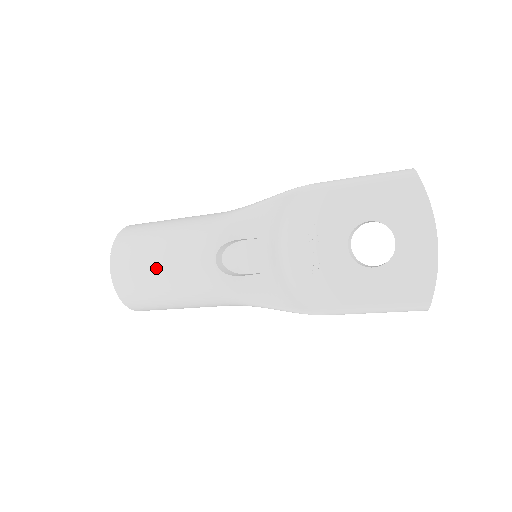
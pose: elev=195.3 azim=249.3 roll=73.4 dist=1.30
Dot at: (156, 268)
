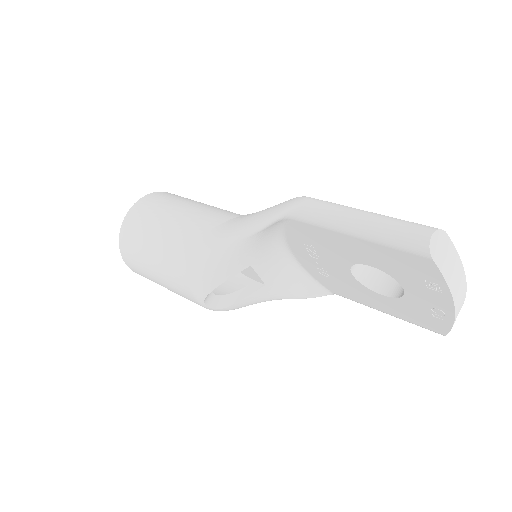
Dot at: occluded
